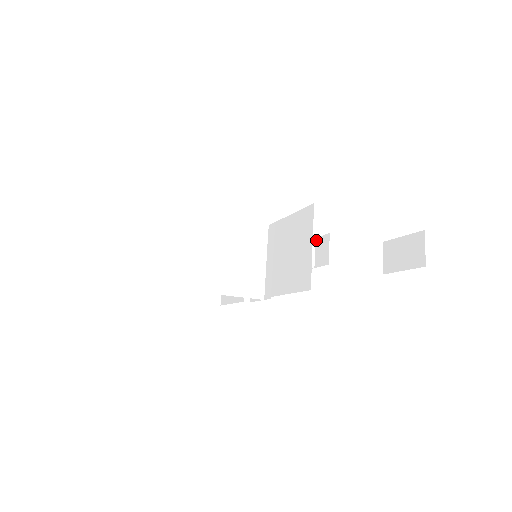
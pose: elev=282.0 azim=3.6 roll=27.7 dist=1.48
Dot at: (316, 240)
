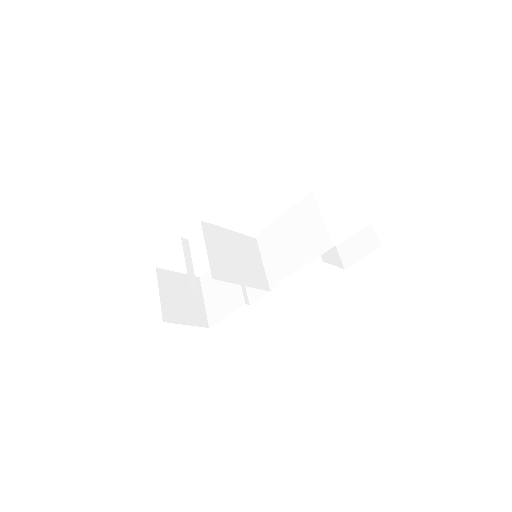
Dot at: occluded
